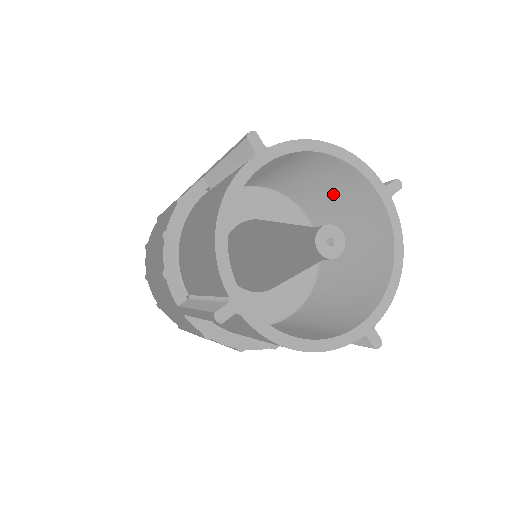
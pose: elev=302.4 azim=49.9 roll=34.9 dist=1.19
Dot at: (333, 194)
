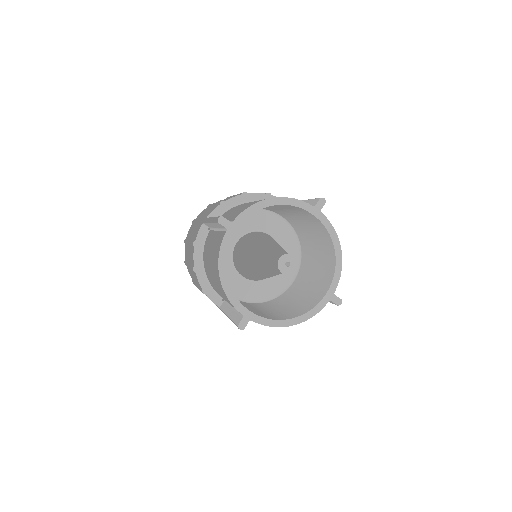
Dot at: (288, 210)
